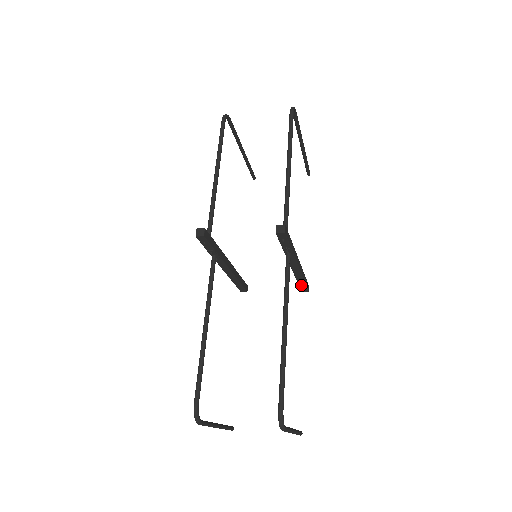
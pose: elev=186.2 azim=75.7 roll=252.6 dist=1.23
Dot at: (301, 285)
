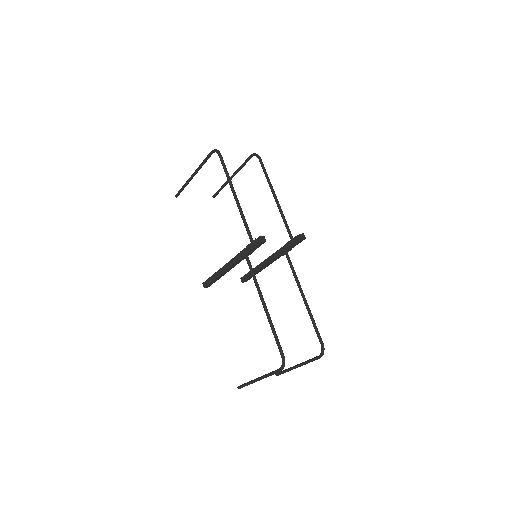
Dot at: (250, 277)
